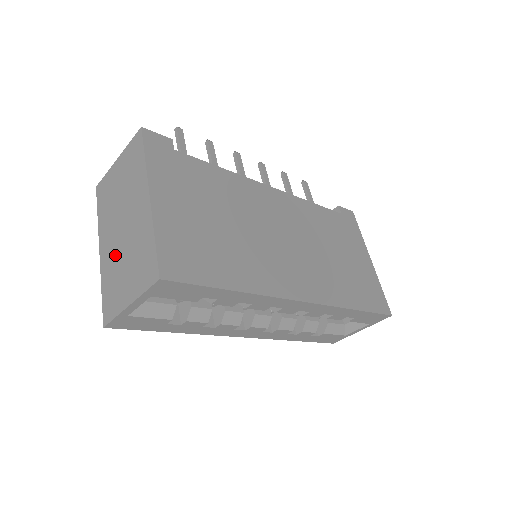
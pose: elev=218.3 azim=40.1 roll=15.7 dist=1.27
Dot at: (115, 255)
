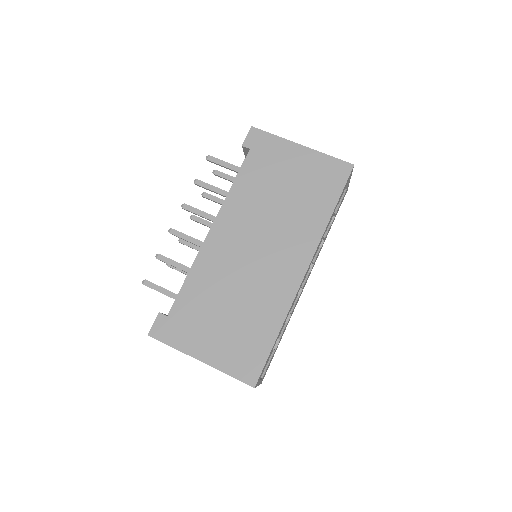
Dot at: occluded
